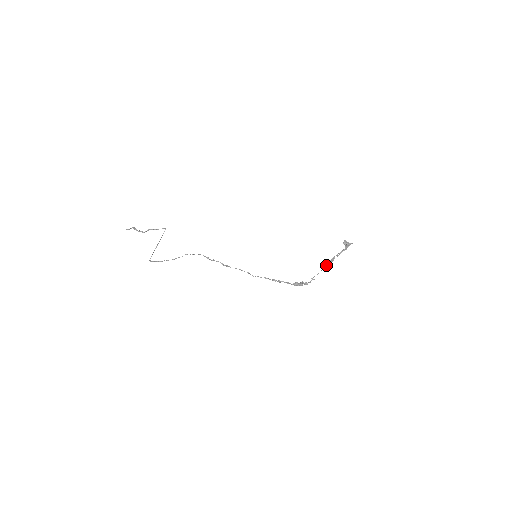
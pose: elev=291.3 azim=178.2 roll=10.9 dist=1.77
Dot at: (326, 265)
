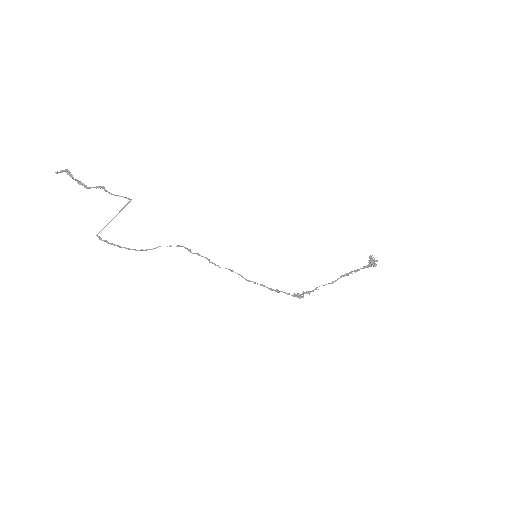
Dot at: occluded
